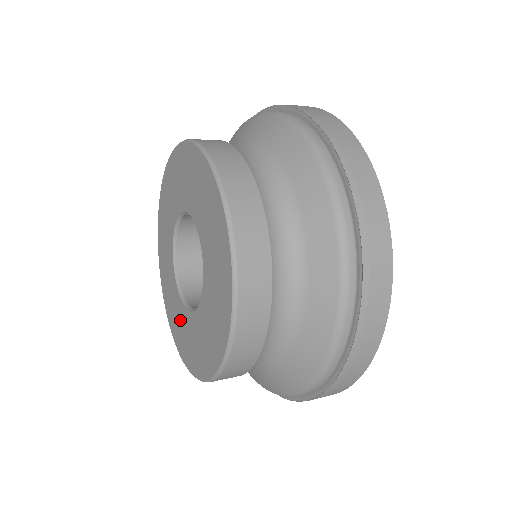
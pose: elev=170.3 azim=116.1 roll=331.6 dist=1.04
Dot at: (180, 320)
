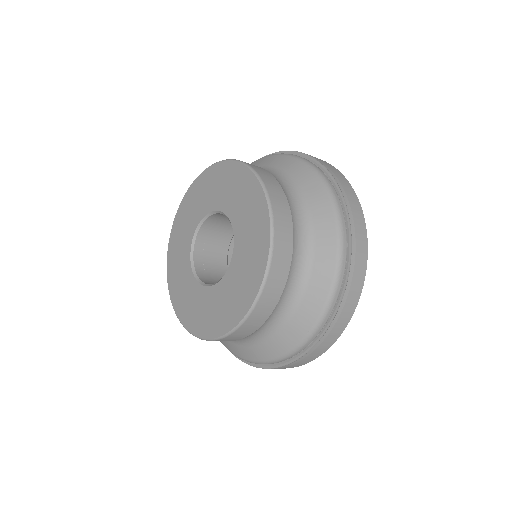
Dot at: (181, 267)
